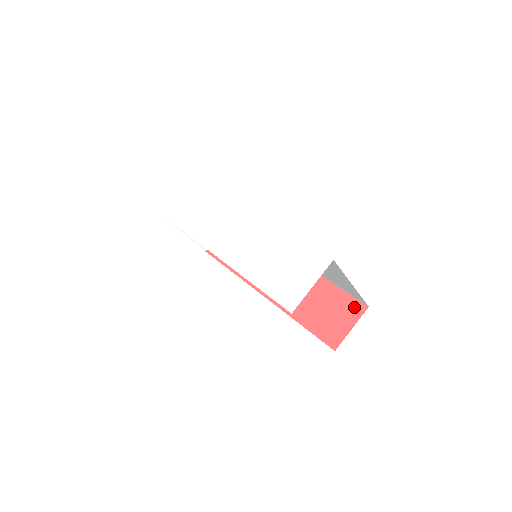
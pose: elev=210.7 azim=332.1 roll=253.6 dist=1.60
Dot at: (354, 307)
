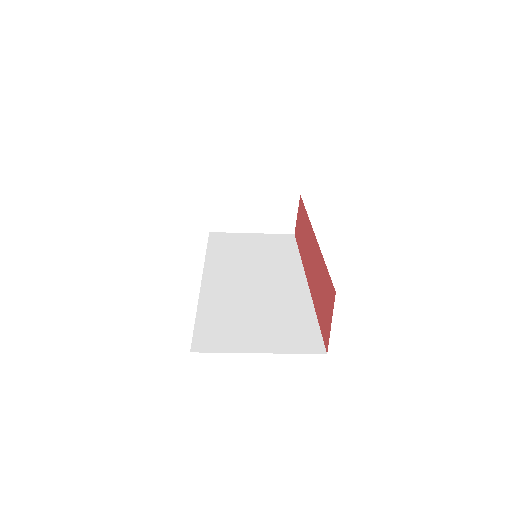
Dot at: (331, 293)
